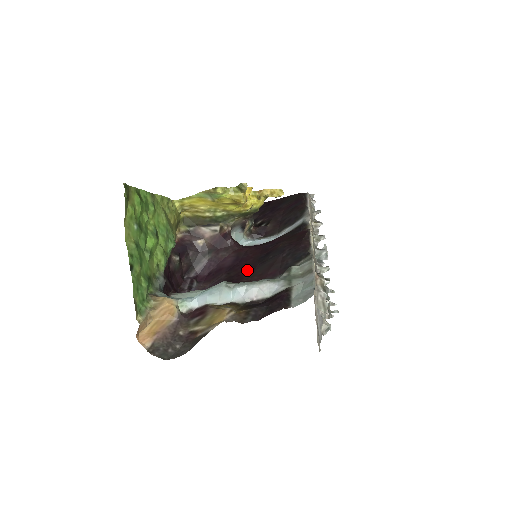
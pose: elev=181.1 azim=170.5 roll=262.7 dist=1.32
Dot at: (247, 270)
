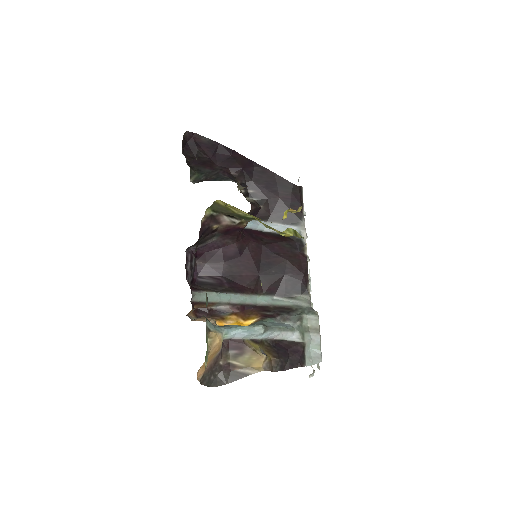
Dot at: (250, 274)
